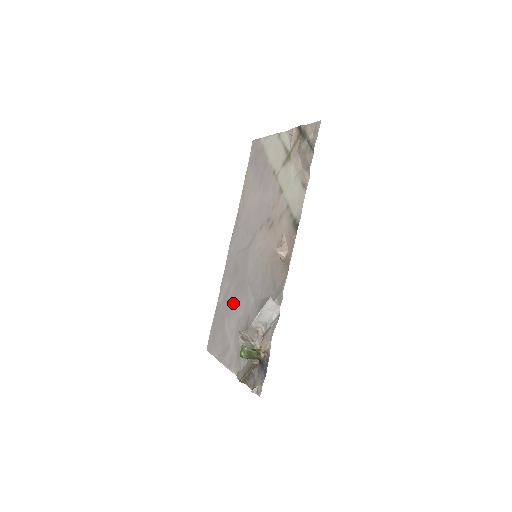
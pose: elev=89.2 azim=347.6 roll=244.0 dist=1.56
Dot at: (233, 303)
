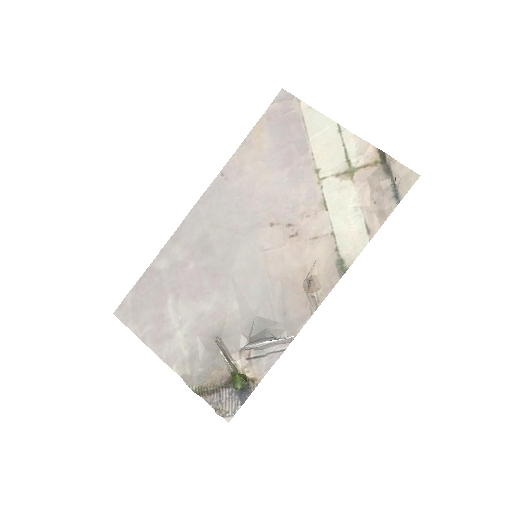
Dot at: (192, 286)
